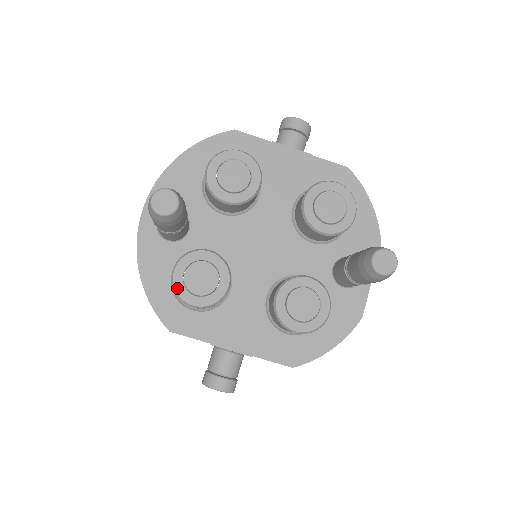
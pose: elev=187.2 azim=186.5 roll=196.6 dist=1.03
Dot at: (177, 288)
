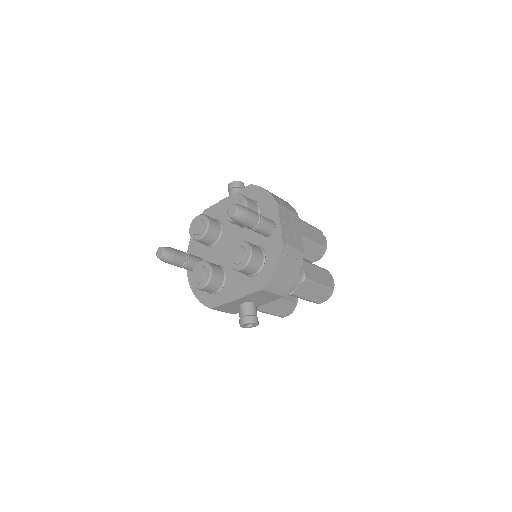
Dot at: (194, 285)
